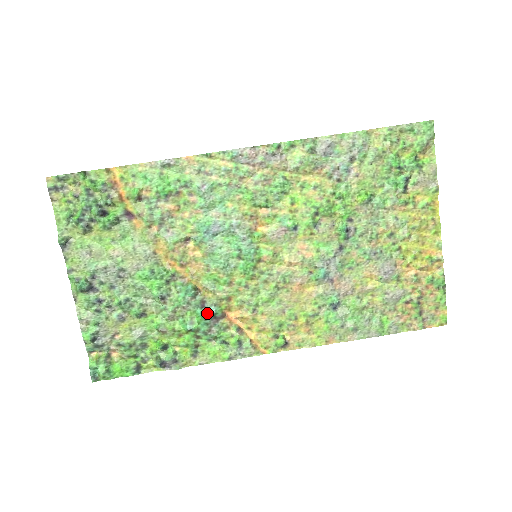
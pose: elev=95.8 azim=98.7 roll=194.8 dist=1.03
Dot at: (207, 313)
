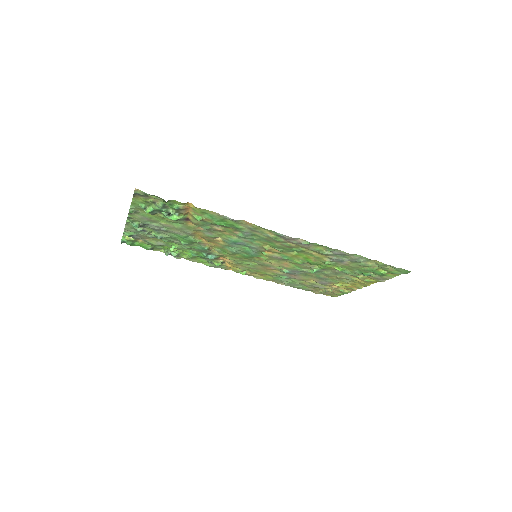
Dot at: (209, 258)
